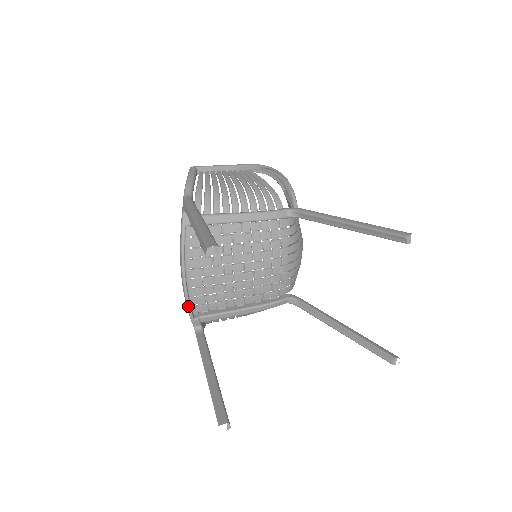
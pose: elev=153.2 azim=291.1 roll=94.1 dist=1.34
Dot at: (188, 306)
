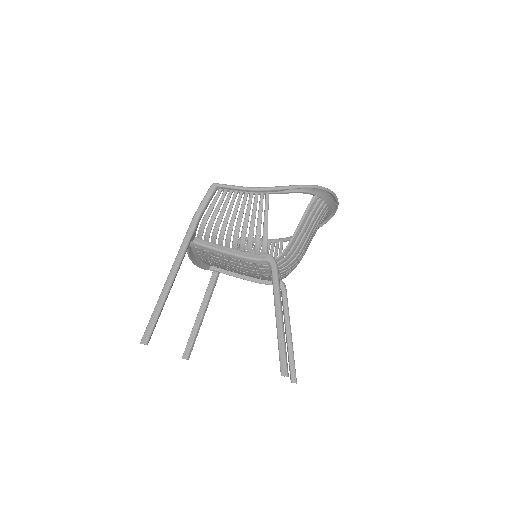
Dot at: (201, 268)
